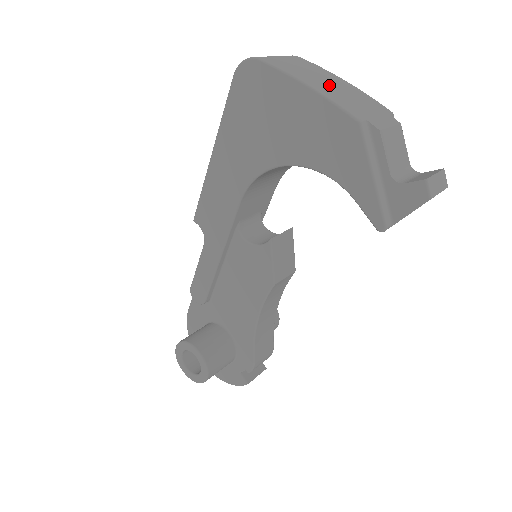
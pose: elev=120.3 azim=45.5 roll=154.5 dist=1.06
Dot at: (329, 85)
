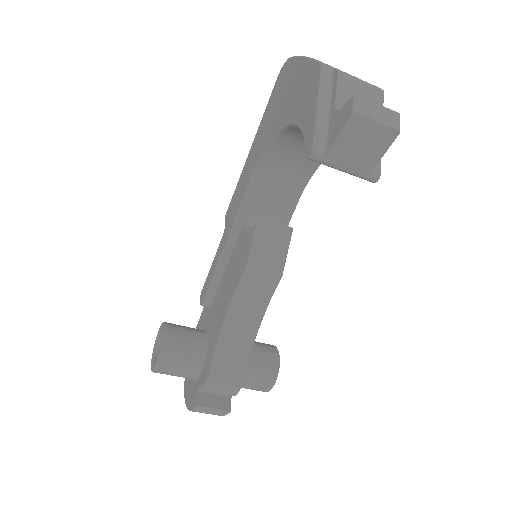
Dot at: occluded
